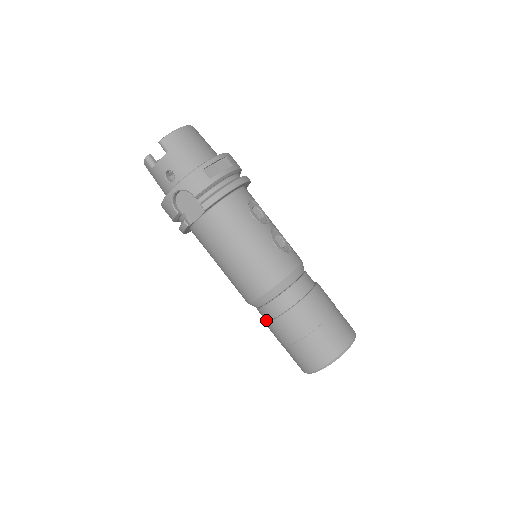
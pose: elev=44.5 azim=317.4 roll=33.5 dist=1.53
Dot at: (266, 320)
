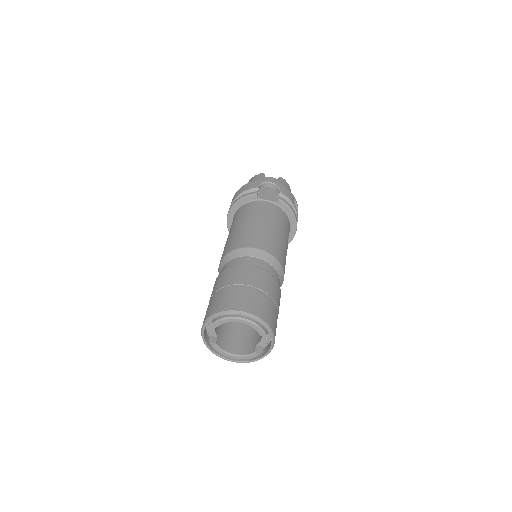
Dot at: occluded
